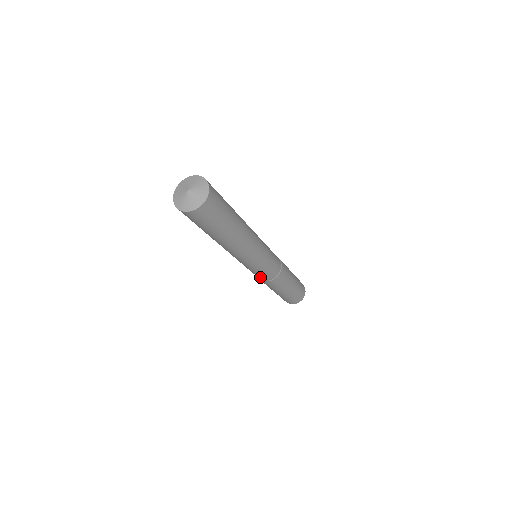
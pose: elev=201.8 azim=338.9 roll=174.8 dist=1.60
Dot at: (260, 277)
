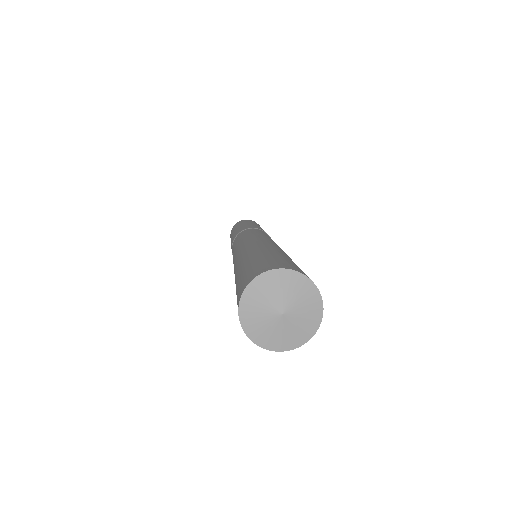
Dot at: occluded
